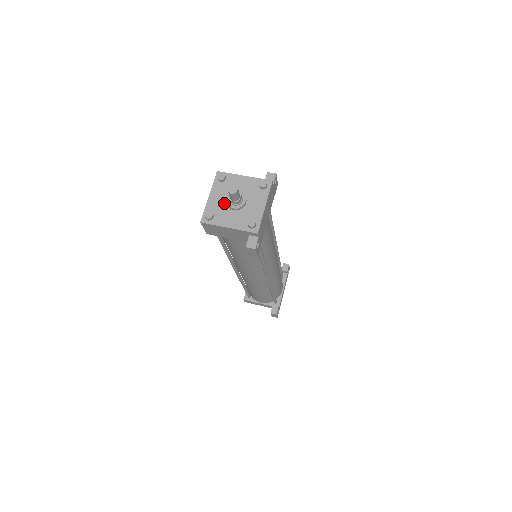
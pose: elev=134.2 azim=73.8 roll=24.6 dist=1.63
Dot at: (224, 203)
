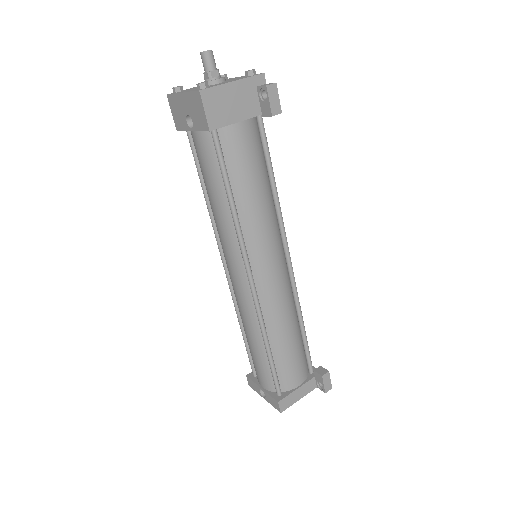
Dot at: occluded
